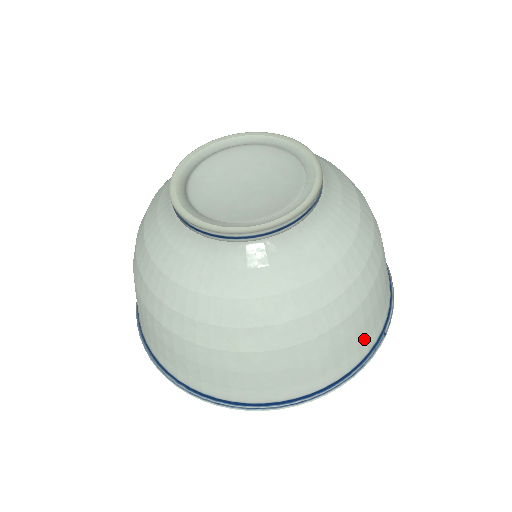
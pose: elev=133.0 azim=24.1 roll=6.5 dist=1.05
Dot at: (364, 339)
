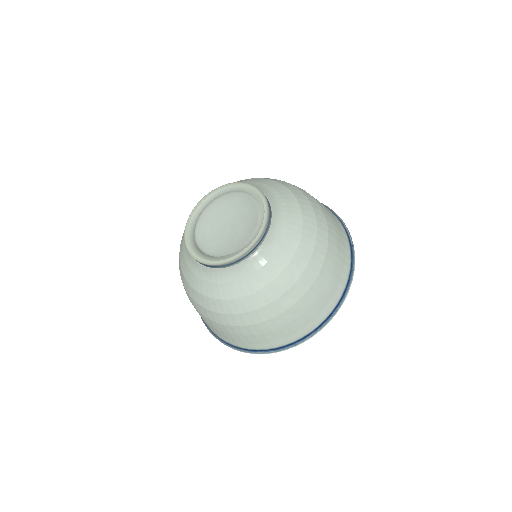
Dot at: (343, 257)
